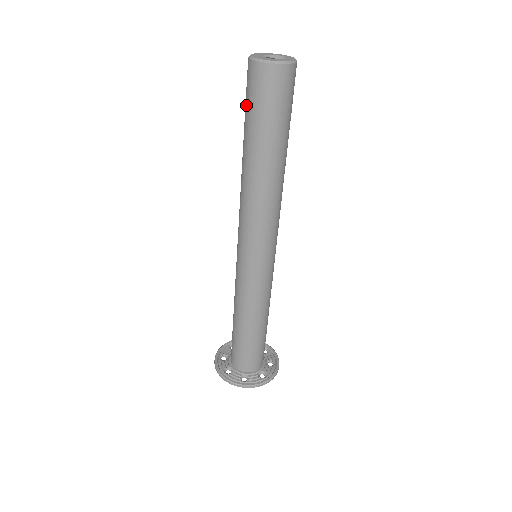
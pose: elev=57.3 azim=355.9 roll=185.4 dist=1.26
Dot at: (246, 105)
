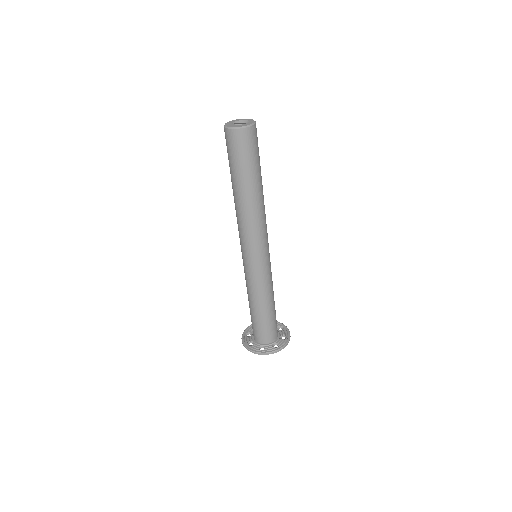
Dot at: (228, 155)
